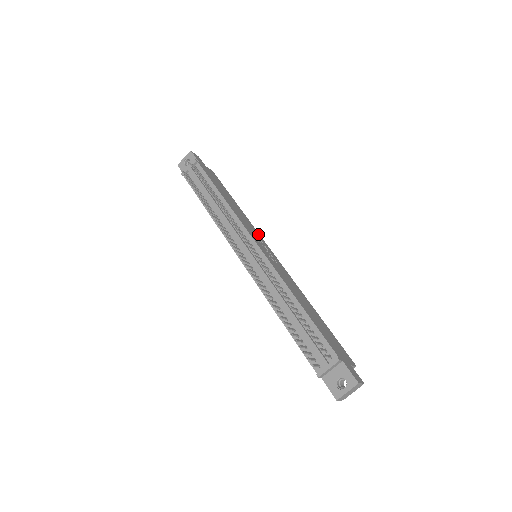
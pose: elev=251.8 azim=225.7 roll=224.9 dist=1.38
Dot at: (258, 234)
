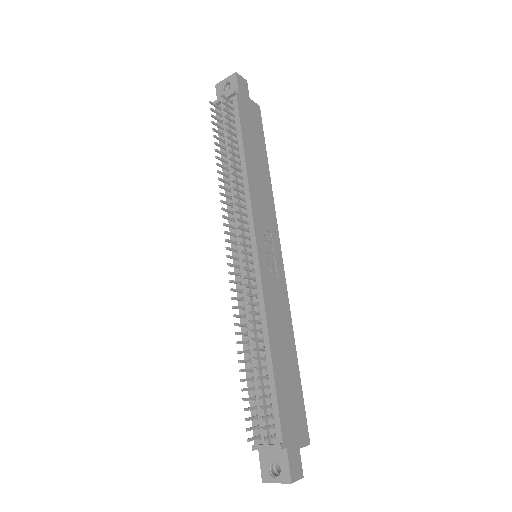
Dot at: (274, 223)
